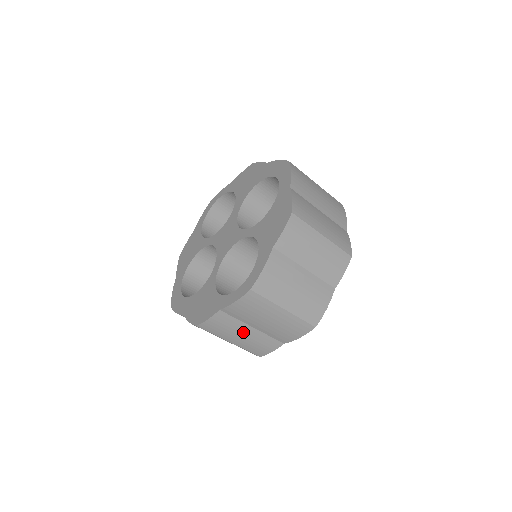
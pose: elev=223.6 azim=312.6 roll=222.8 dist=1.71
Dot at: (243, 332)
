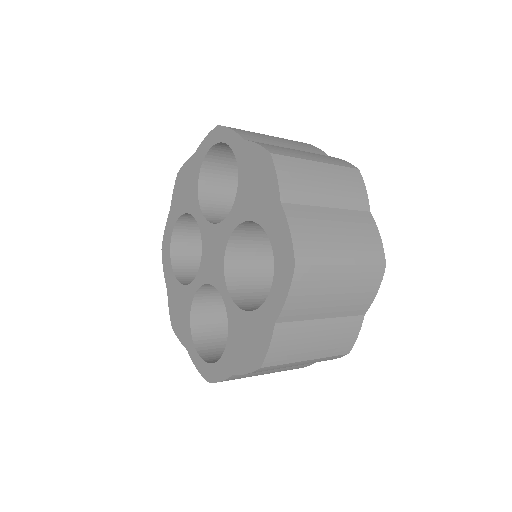
Dot at: occluded
